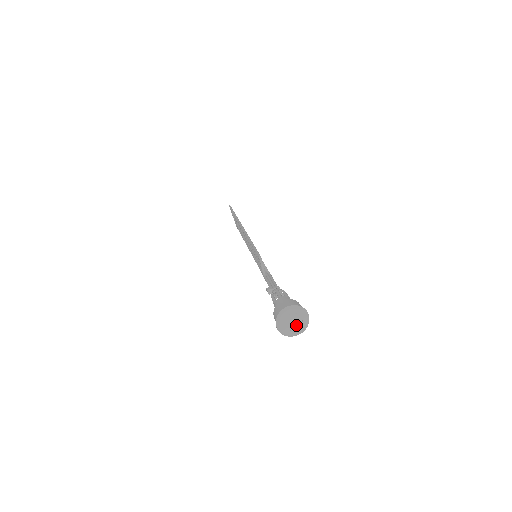
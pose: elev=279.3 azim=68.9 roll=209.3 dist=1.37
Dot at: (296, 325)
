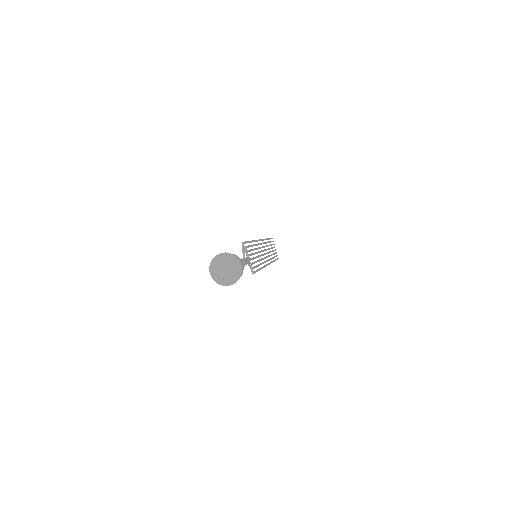
Dot at: (228, 273)
